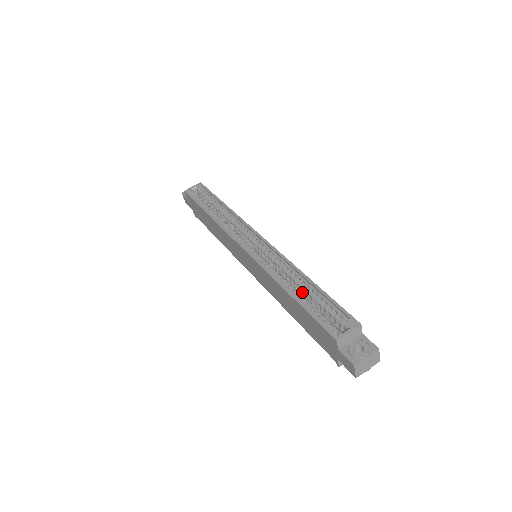
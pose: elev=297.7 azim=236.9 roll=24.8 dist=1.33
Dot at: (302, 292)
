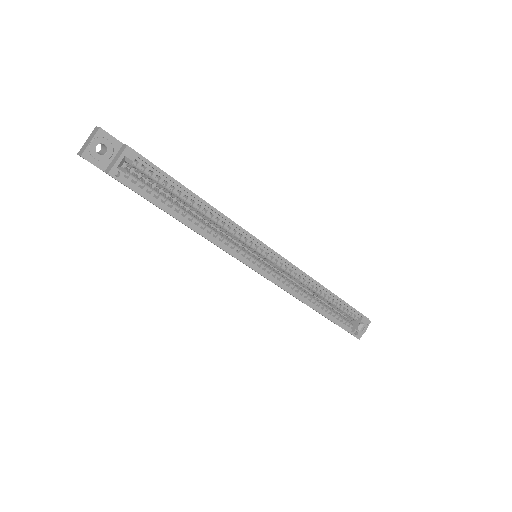
Dot at: (319, 296)
